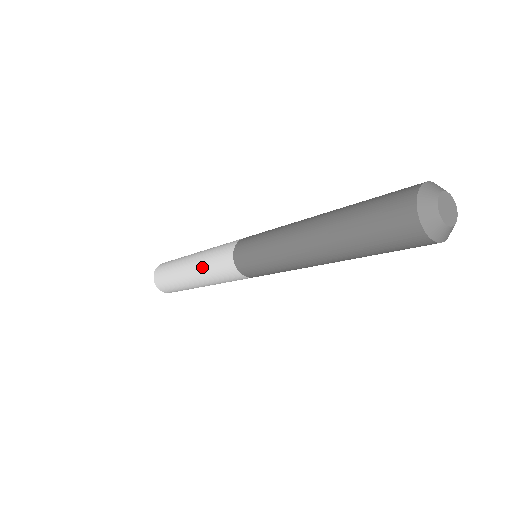
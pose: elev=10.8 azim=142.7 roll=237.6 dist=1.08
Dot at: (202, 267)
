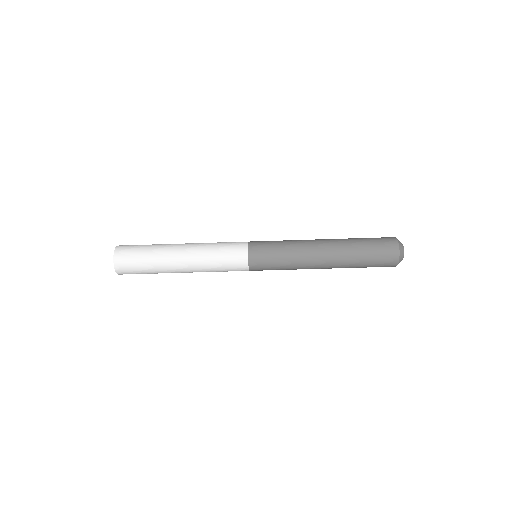
Dot at: (205, 243)
